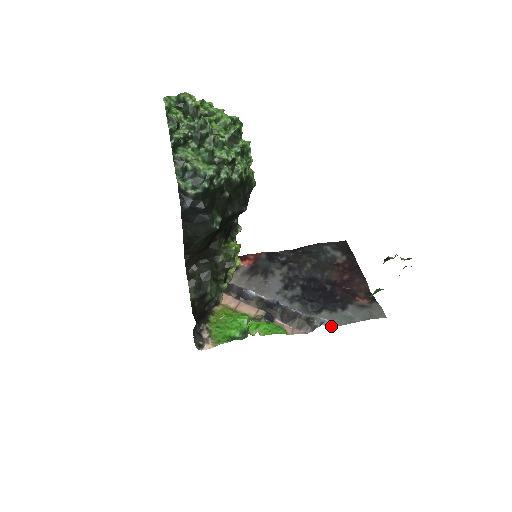
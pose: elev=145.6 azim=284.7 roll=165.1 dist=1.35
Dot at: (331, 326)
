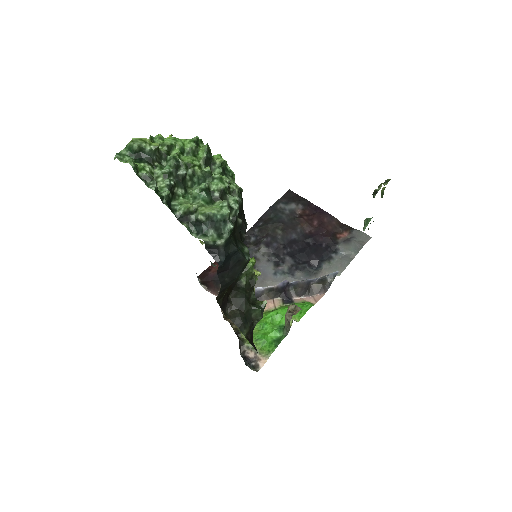
Dot at: (339, 273)
